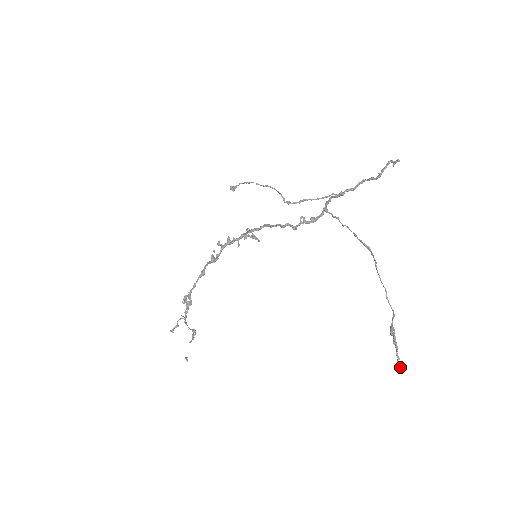
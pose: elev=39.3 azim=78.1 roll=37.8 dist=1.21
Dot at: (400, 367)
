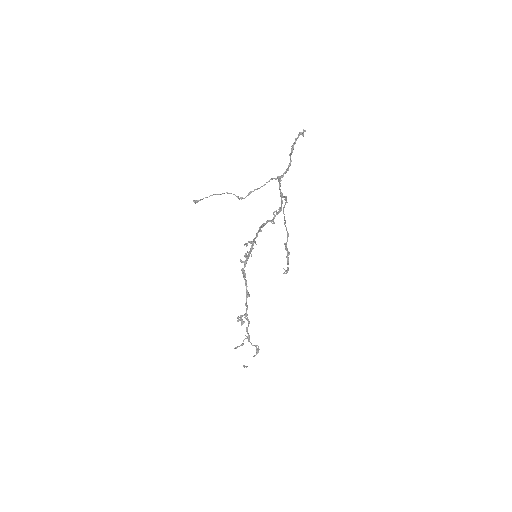
Dot at: (283, 268)
